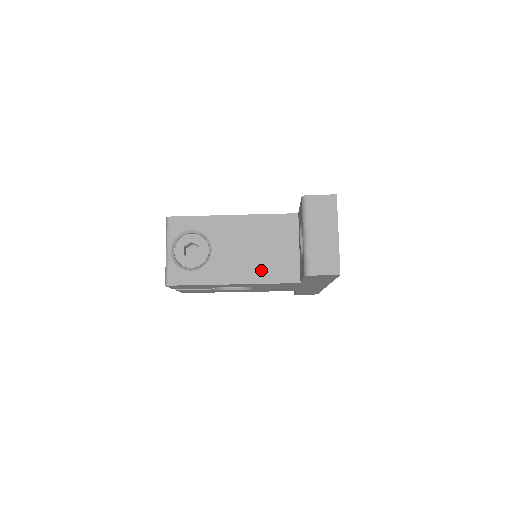
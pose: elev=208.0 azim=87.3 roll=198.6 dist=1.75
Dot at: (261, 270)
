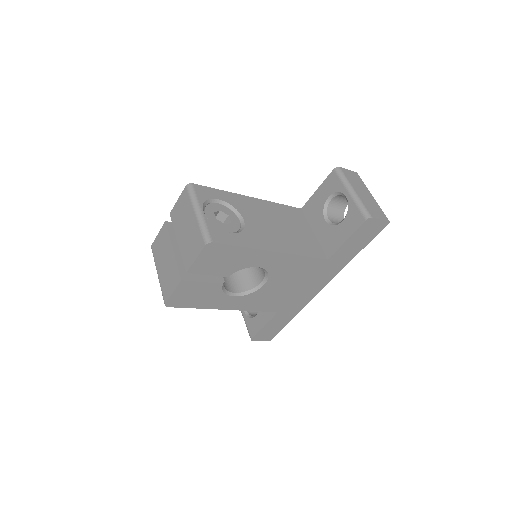
Dot at: (293, 244)
